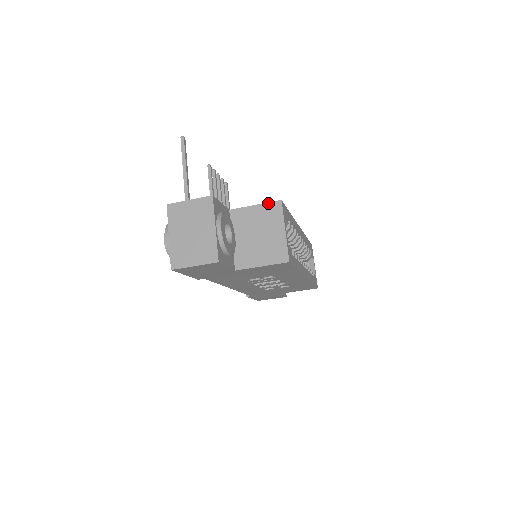
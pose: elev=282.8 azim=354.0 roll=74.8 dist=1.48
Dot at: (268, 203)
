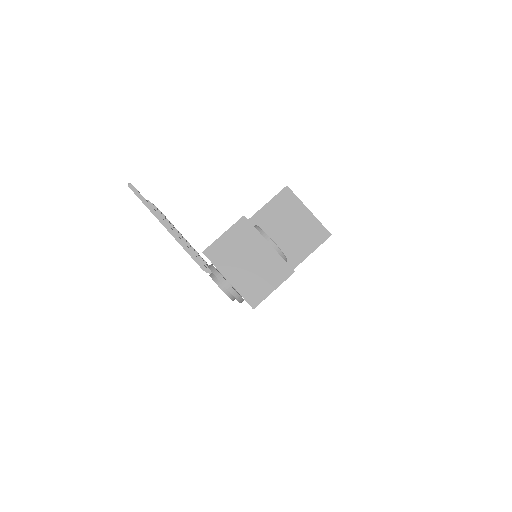
Dot at: (277, 195)
